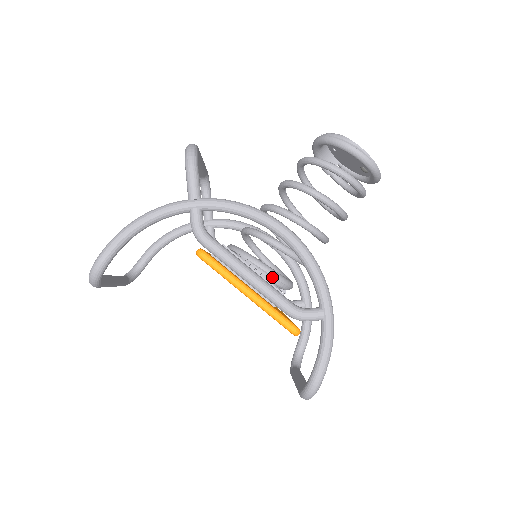
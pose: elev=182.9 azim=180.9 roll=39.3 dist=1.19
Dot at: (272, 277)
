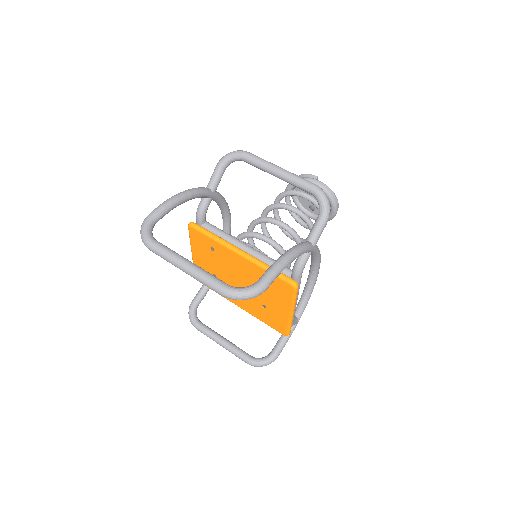
Dot at: occluded
